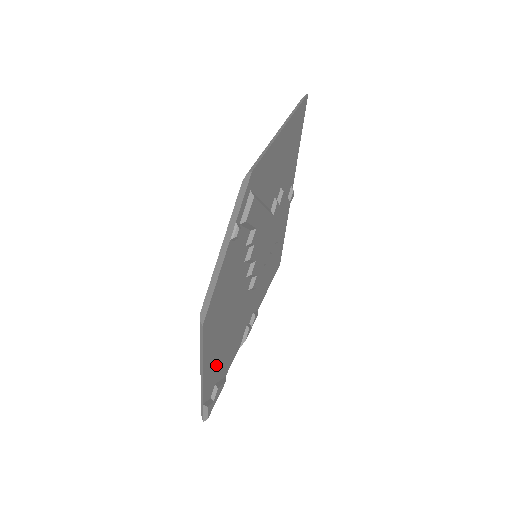
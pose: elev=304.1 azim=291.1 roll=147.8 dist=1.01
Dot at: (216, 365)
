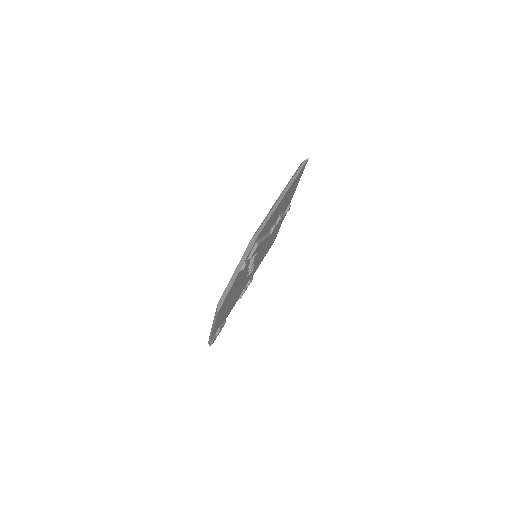
Dot at: (221, 319)
